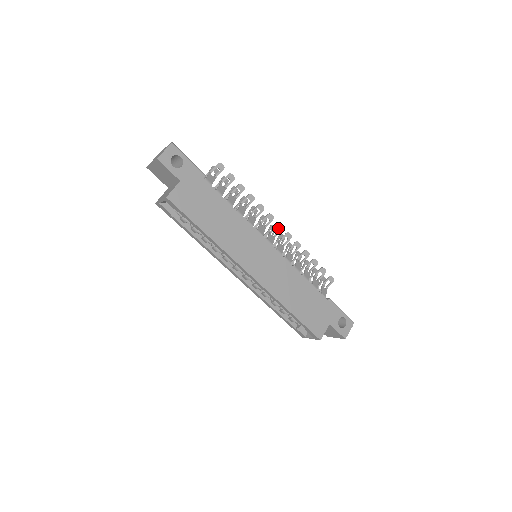
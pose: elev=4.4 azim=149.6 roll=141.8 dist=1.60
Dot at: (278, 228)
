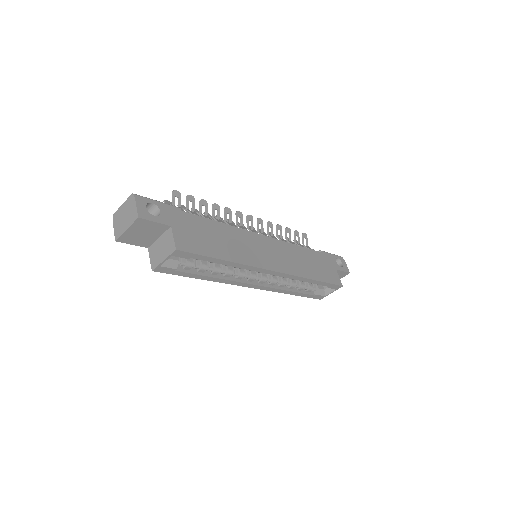
Dot at: (250, 220)
